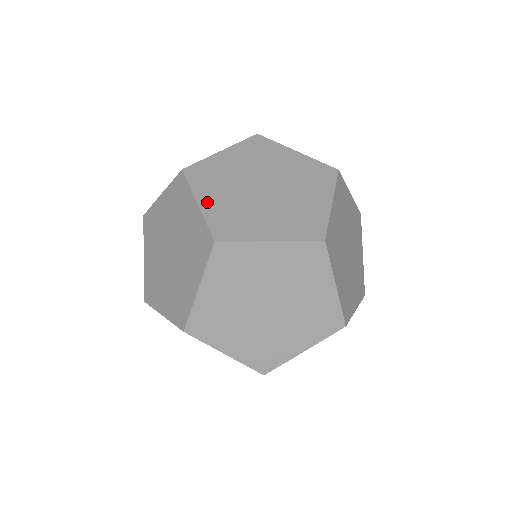
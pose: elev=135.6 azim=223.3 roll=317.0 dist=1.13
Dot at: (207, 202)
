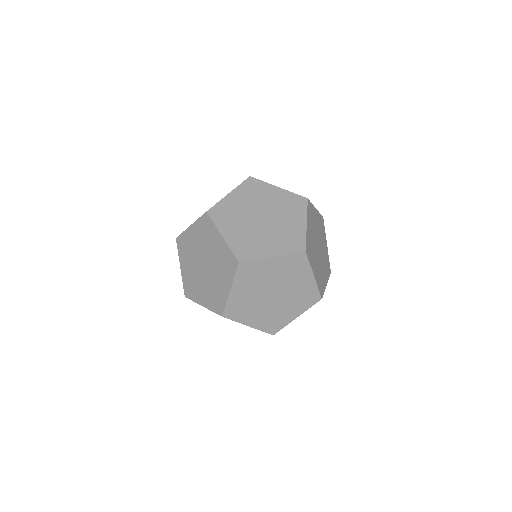
Dot at: (183, 268)
